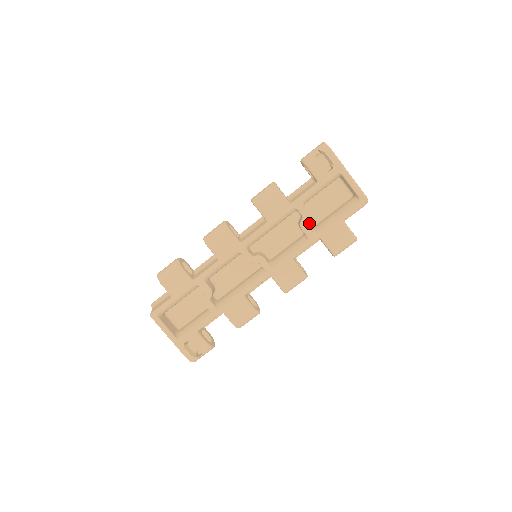
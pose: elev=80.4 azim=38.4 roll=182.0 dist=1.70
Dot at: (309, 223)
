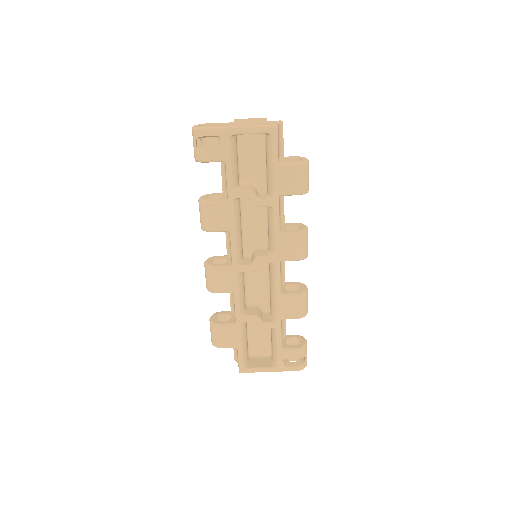
Dot at: (261, 191)
